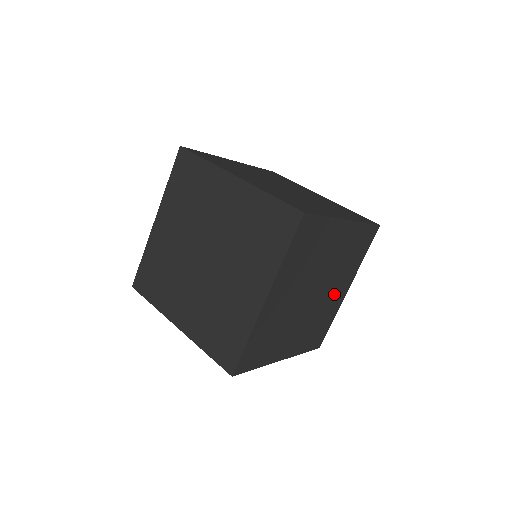
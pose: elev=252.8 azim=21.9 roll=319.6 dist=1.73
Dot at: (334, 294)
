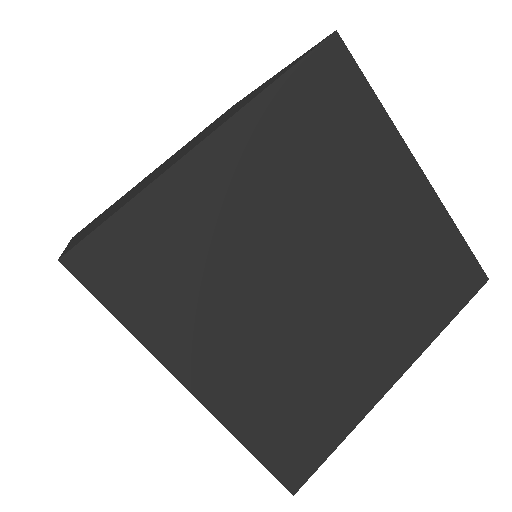
Dot at: (361, 347)
